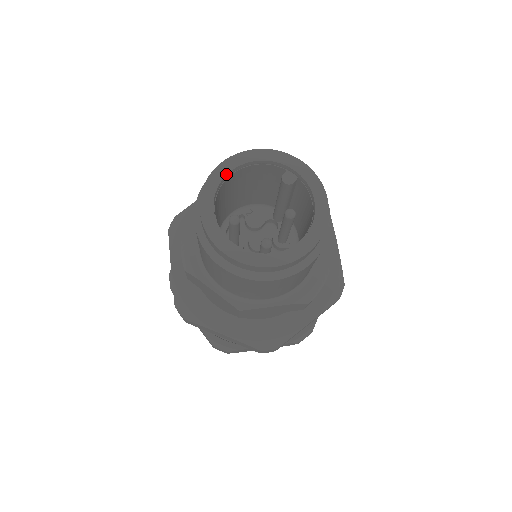
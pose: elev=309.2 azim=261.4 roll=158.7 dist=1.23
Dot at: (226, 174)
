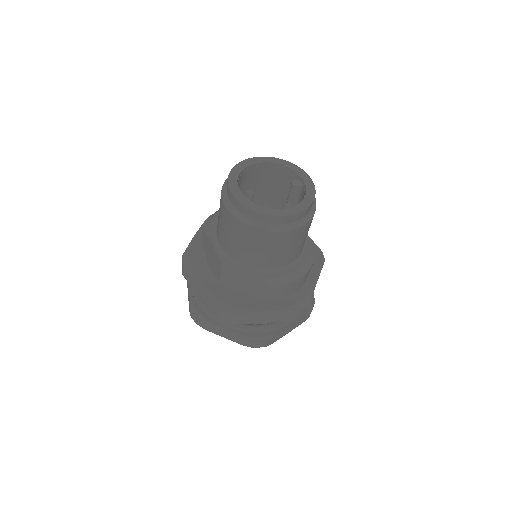
Dot at: (260, 162)
